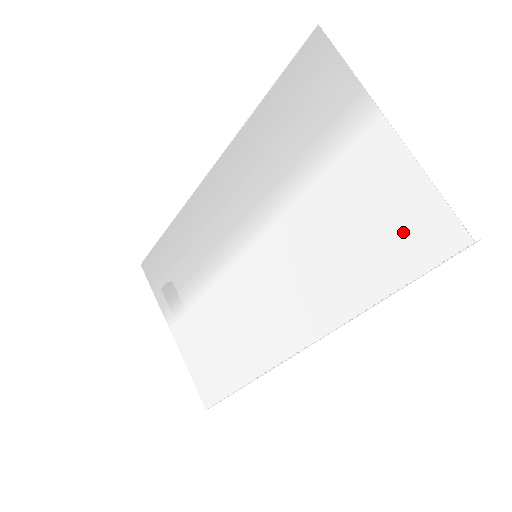
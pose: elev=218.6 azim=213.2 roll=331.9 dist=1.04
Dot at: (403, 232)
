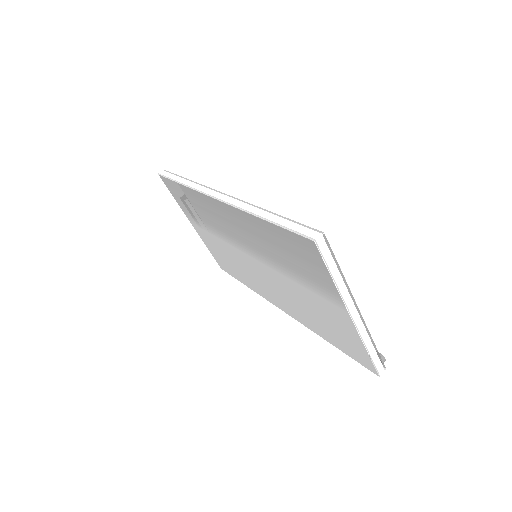
Dot at: (346, 344)
